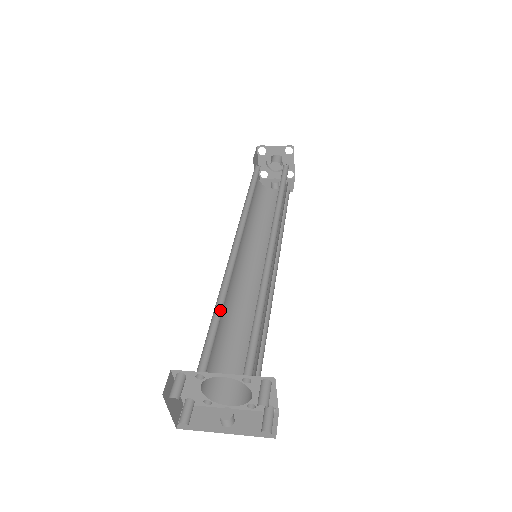
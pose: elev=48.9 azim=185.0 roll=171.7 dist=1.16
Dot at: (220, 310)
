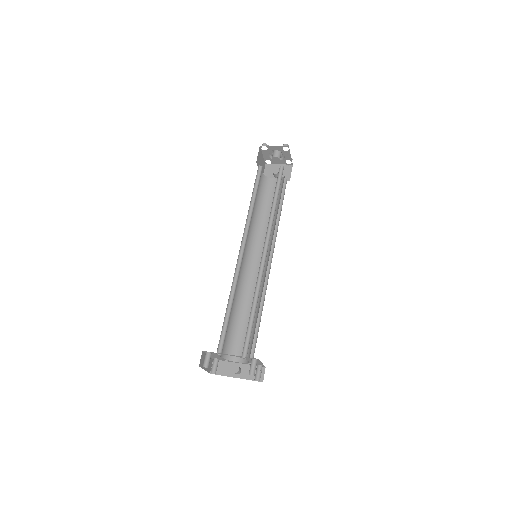
Dot at: (230, 307)
